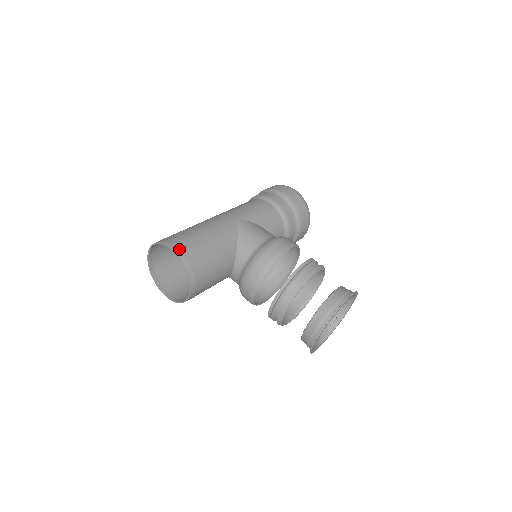
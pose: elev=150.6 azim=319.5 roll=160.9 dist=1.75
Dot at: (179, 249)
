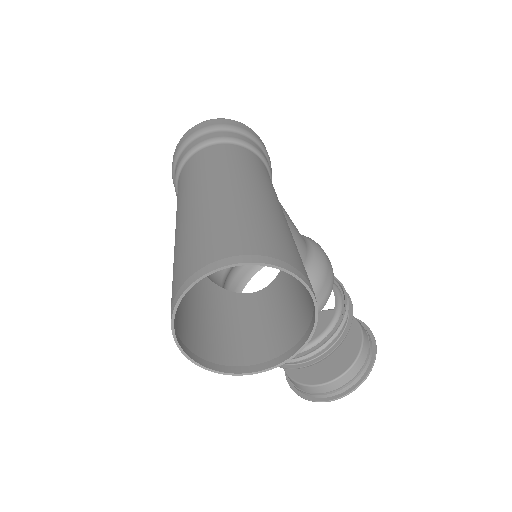
Dot at: occluded
